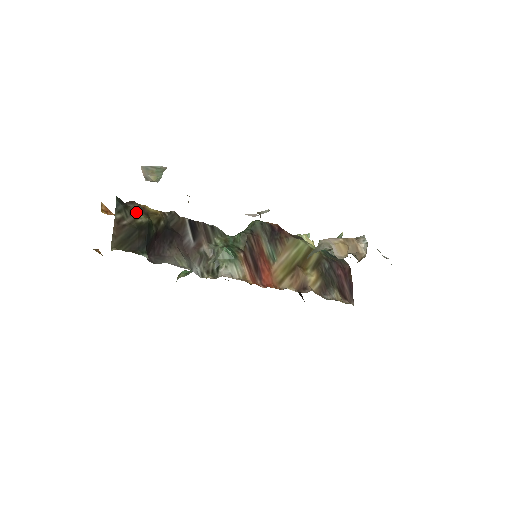
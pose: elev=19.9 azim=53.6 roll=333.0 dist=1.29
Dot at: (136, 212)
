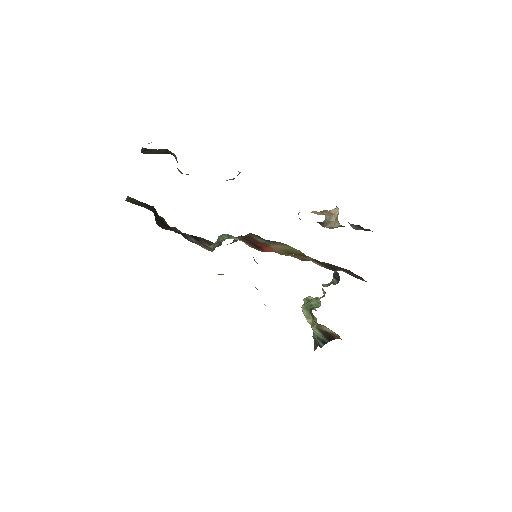
Dot at: occluded
